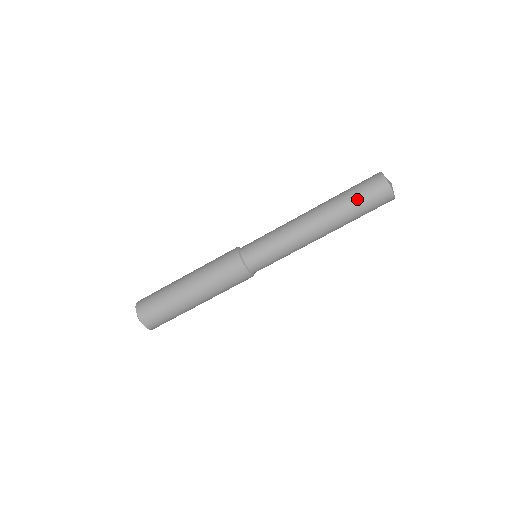
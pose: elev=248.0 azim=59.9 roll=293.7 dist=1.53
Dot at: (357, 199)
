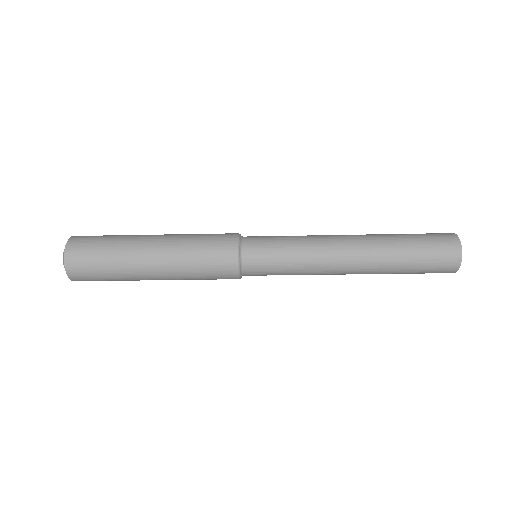
Dot at: (414, 270)
